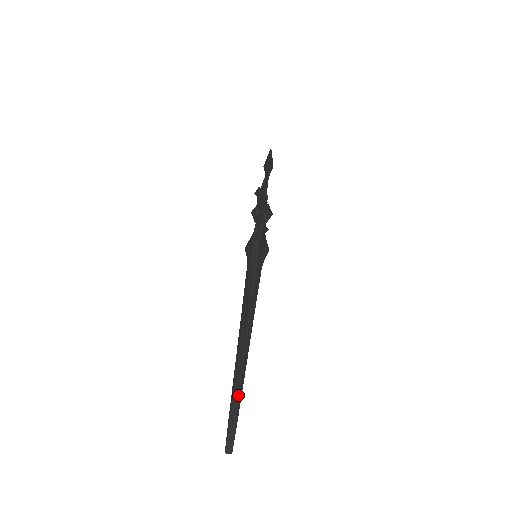
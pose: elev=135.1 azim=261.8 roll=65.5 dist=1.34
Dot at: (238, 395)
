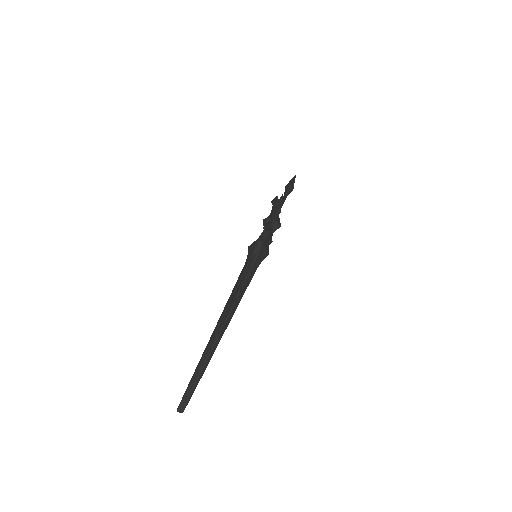
Dot at: (204, 365)
